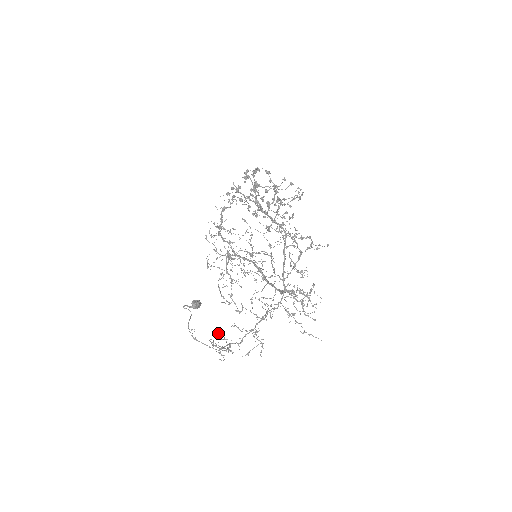
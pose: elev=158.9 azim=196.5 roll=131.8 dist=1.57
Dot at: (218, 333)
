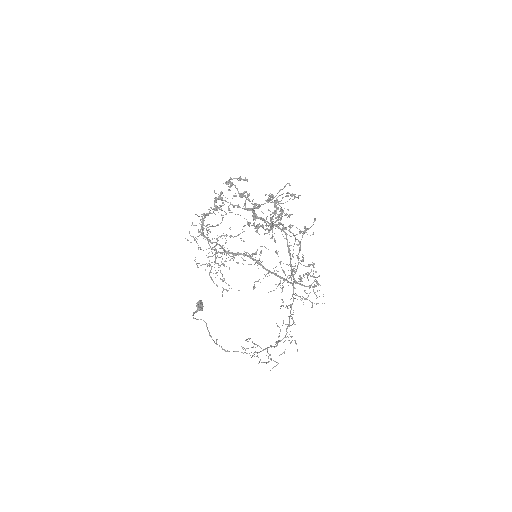
Dot at: occluded
